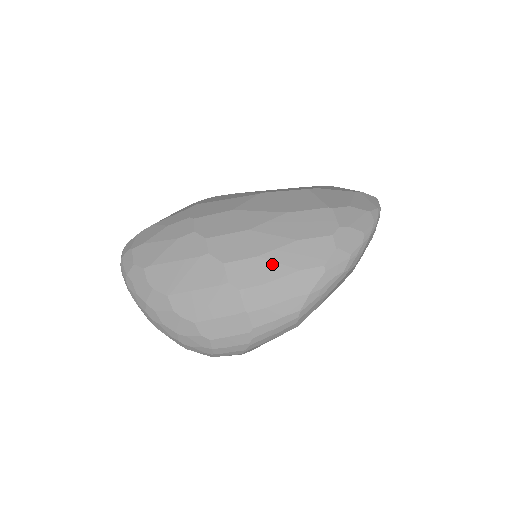
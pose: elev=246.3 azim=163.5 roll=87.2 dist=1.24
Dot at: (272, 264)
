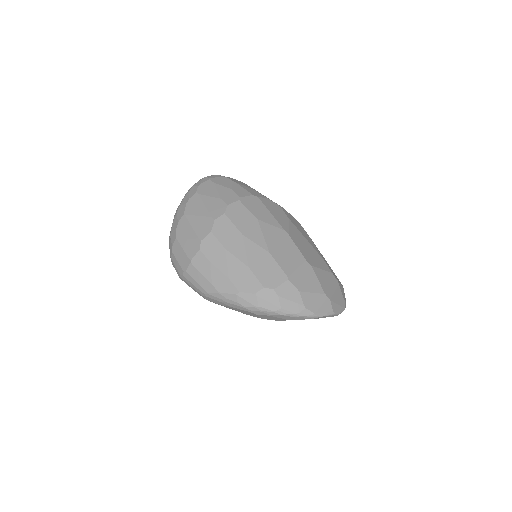
Dot at: (224, 260)
